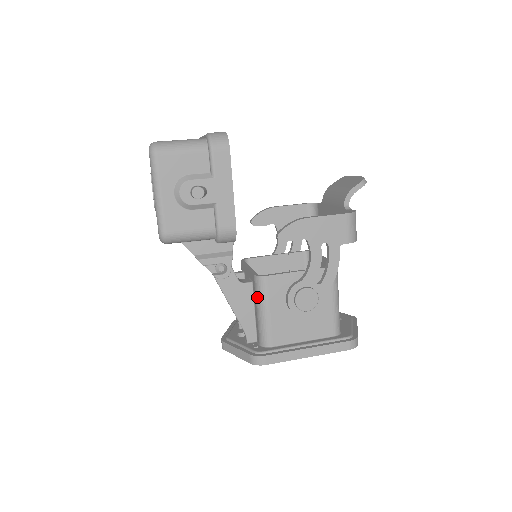
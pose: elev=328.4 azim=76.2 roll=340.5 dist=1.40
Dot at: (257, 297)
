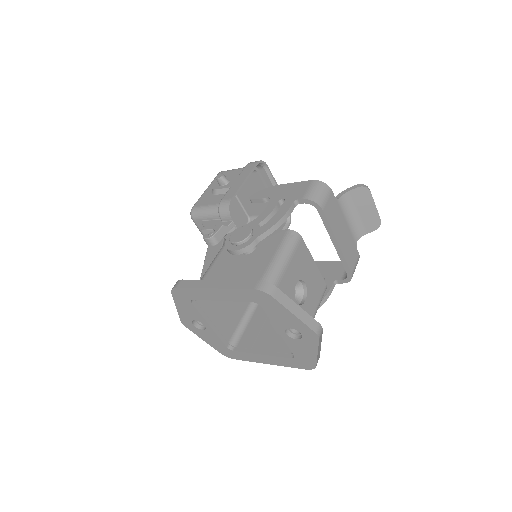
Dot at: occluded
